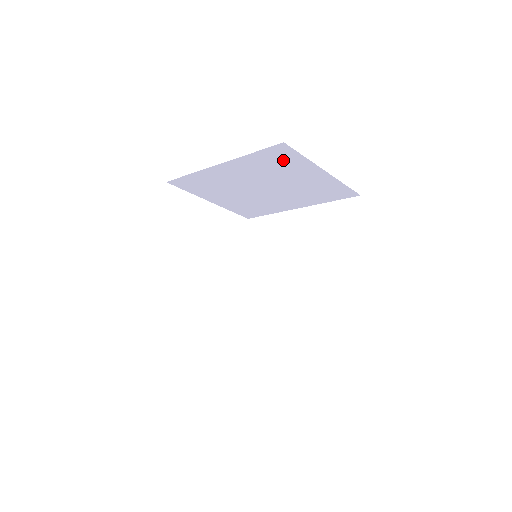
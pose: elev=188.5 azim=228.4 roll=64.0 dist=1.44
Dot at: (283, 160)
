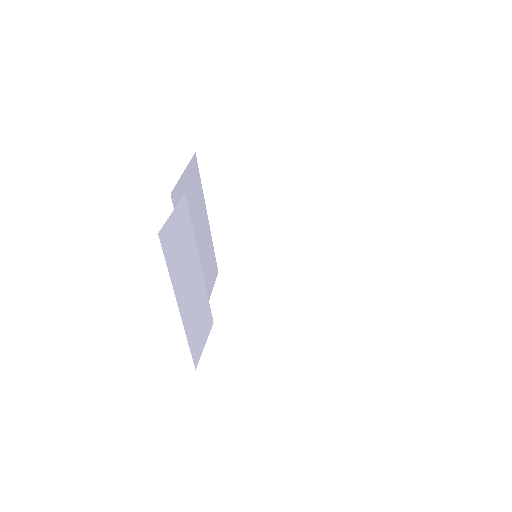
Dot at: (222, 169)
